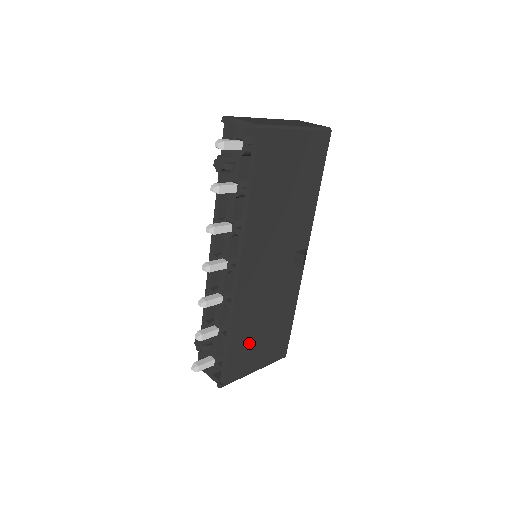
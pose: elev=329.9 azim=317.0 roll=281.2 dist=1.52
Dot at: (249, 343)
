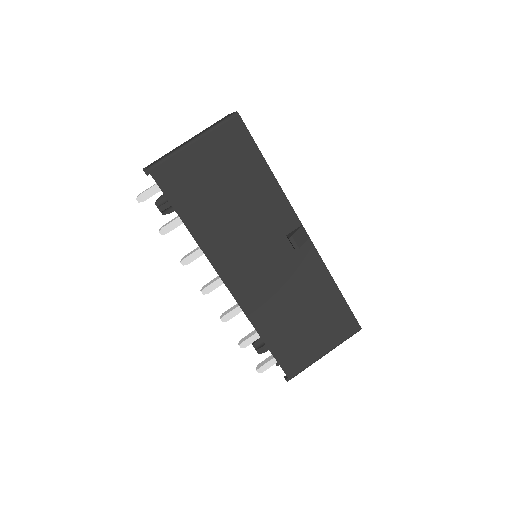
Dot at: (292, 334)
